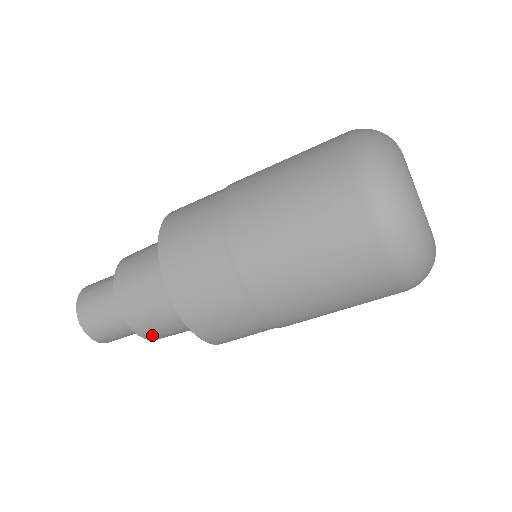
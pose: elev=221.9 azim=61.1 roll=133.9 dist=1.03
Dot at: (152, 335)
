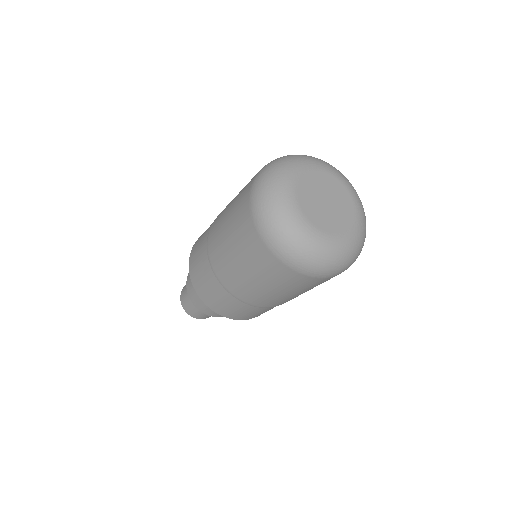
Dot at: (200, 307)
